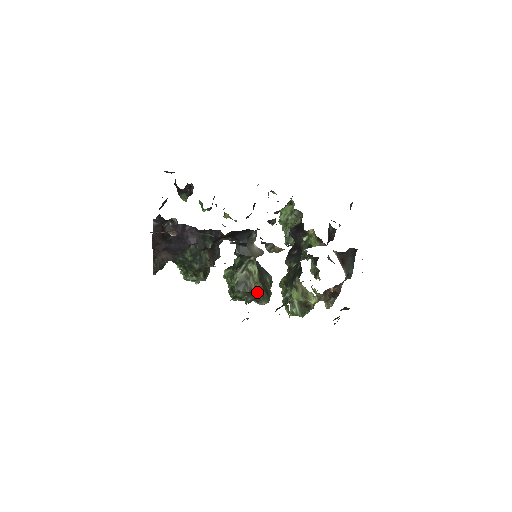
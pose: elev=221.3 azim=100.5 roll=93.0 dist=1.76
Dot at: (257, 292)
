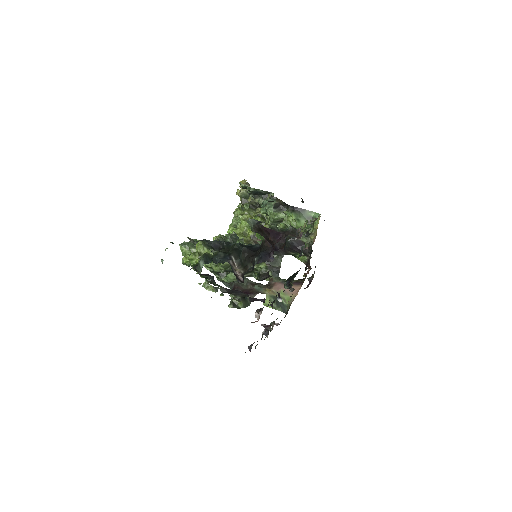
Dot at: occluded
